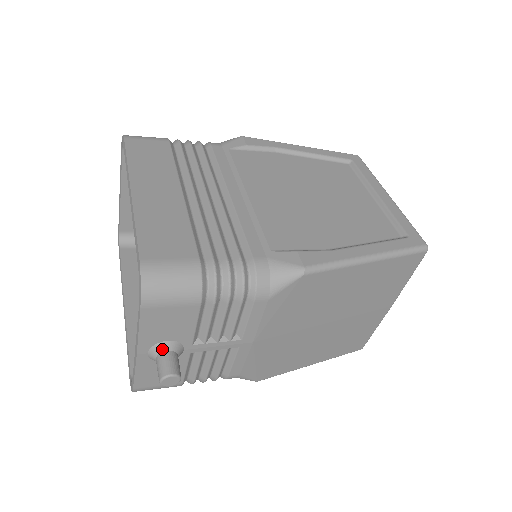
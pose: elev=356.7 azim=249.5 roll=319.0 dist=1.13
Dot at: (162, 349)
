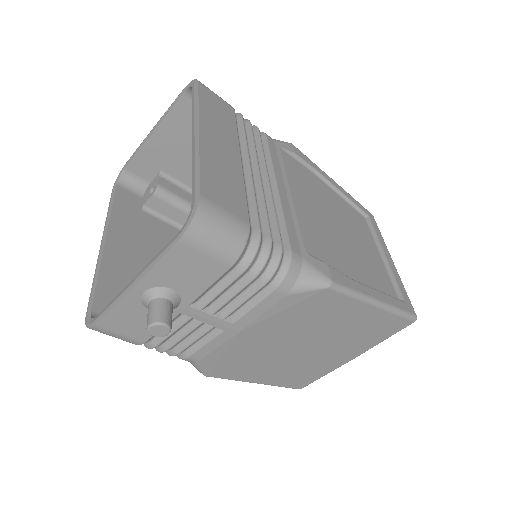
Dot at: (163, 295)
